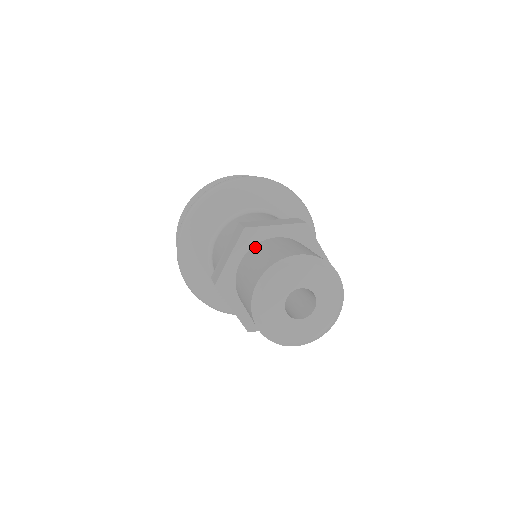
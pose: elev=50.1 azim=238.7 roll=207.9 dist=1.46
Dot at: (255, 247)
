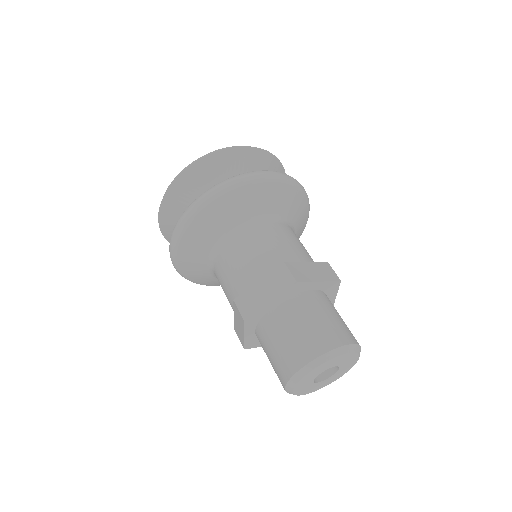
Dot at: (297, 299)
